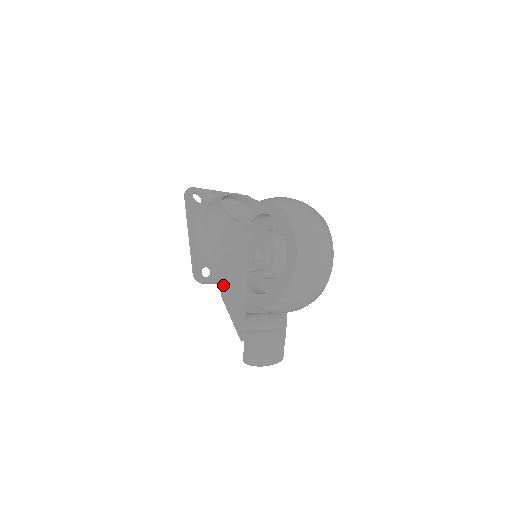
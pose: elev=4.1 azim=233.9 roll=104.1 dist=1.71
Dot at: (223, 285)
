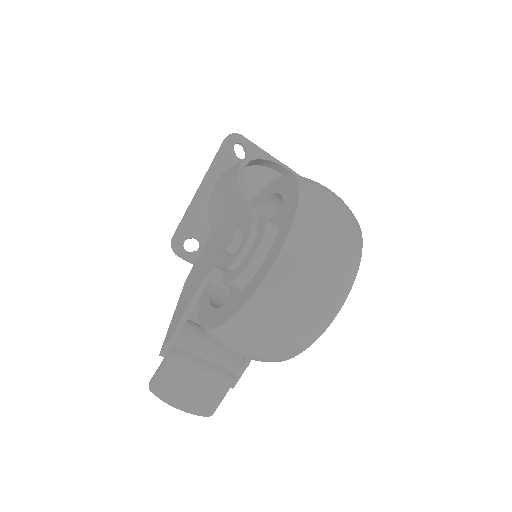
Dot at: (193, 270)
